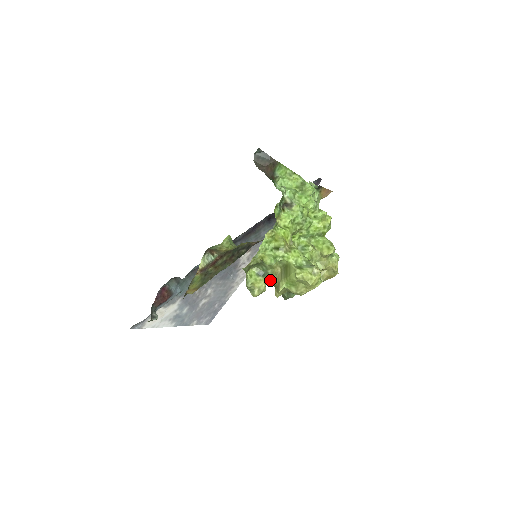
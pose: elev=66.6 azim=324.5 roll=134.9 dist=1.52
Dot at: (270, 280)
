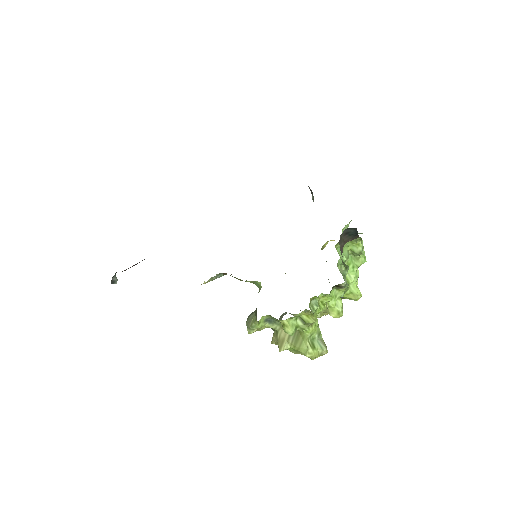
Dot at: (274, 329)
